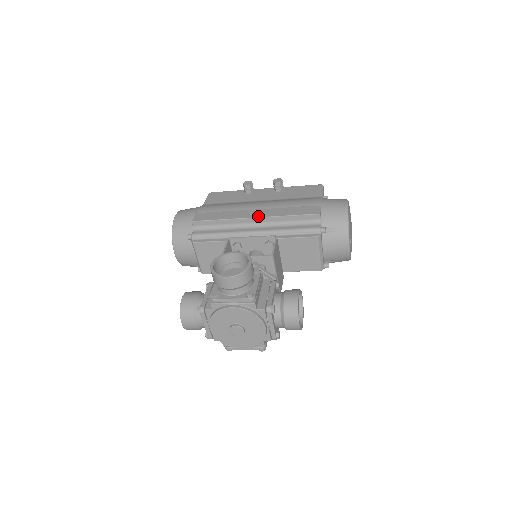
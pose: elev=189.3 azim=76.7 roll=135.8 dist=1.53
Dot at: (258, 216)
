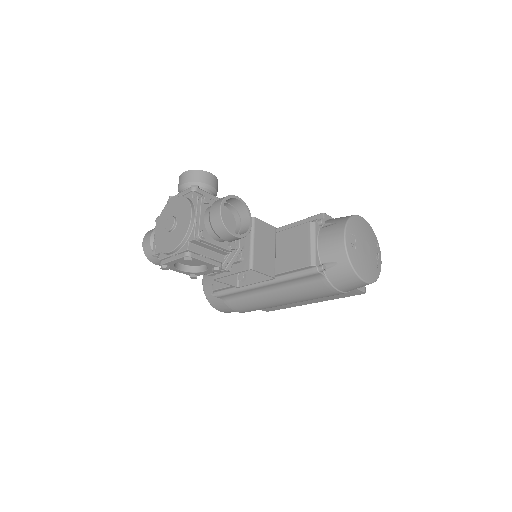
Dot at: occluded
